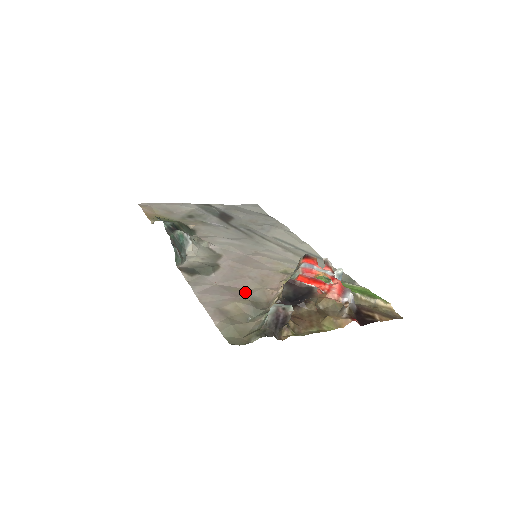
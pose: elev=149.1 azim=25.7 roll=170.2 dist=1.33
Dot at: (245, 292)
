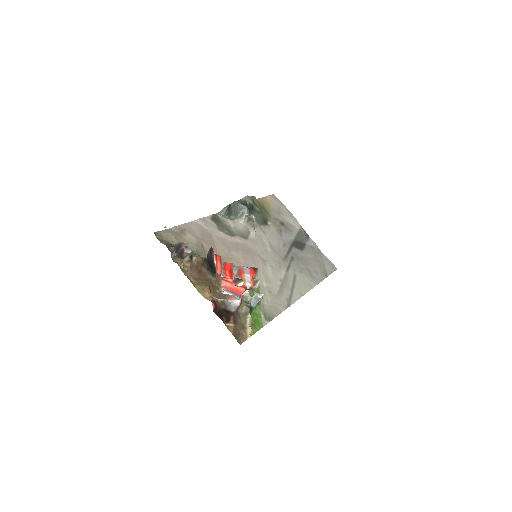
Dot at: (212, 247)
